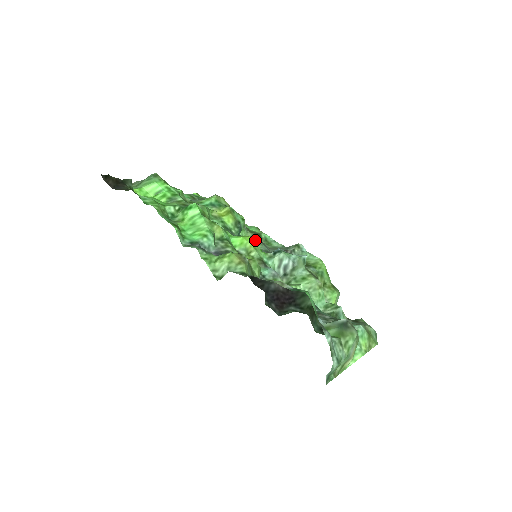
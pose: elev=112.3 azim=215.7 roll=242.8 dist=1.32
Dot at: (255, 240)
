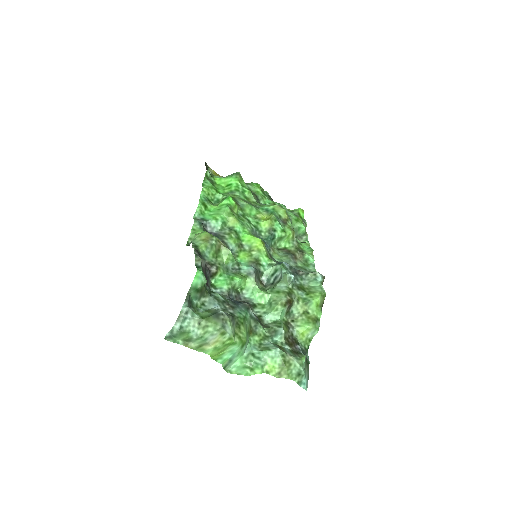
Dot at: (289, 253)
